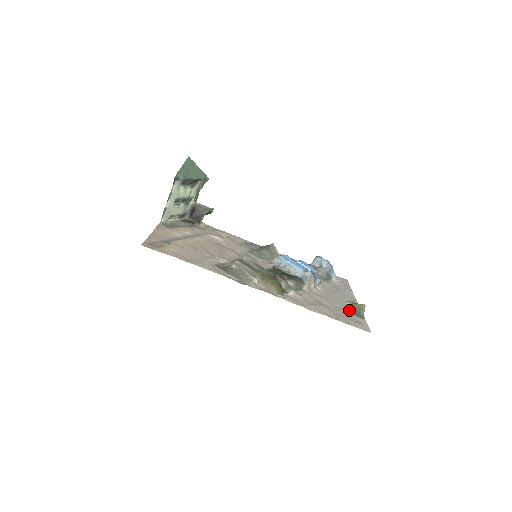
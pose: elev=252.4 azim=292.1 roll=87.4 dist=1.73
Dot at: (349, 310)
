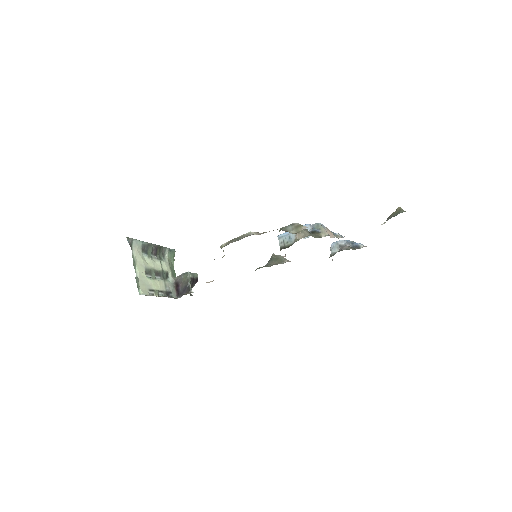
Dot at: occluded
